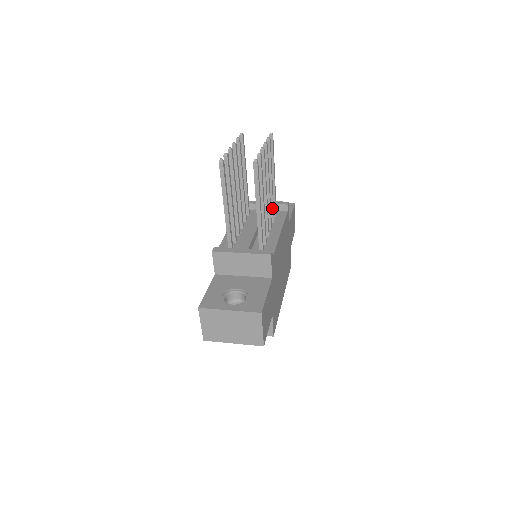
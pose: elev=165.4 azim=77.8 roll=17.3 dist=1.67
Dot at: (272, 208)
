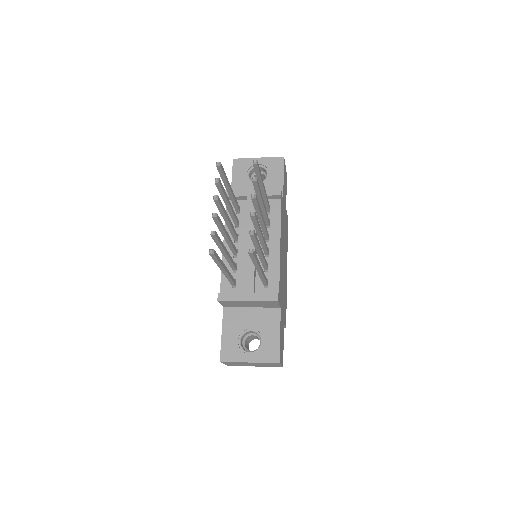
Dot at: (266, 218)
